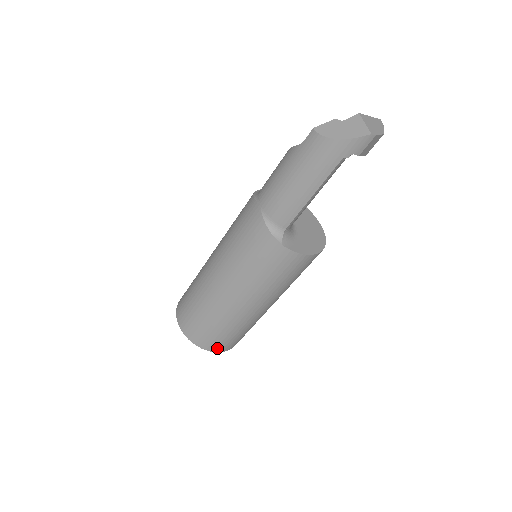
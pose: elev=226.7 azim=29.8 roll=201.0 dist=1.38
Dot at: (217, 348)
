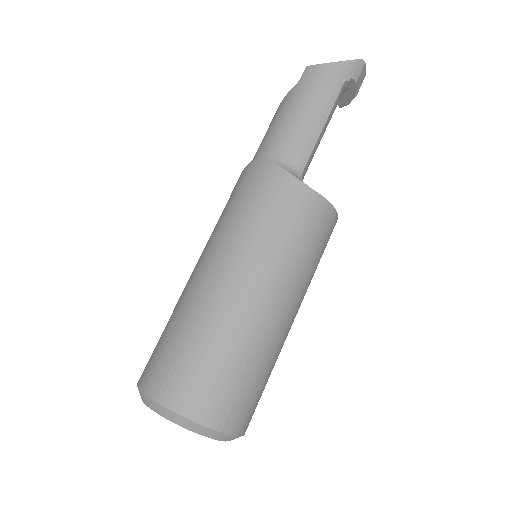
Dot at: (227, 420)
